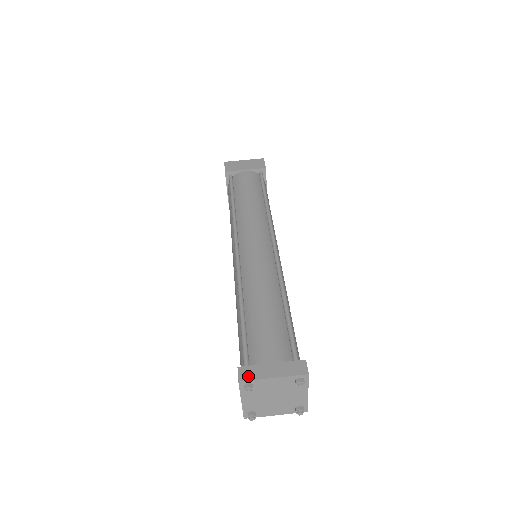
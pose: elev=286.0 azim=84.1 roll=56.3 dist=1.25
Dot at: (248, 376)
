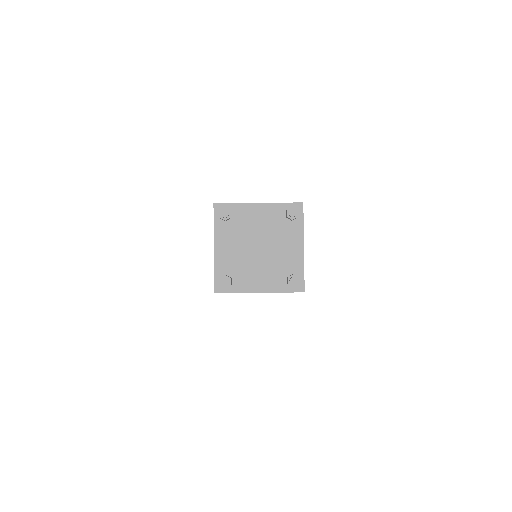
Dot at: (227, 204)
